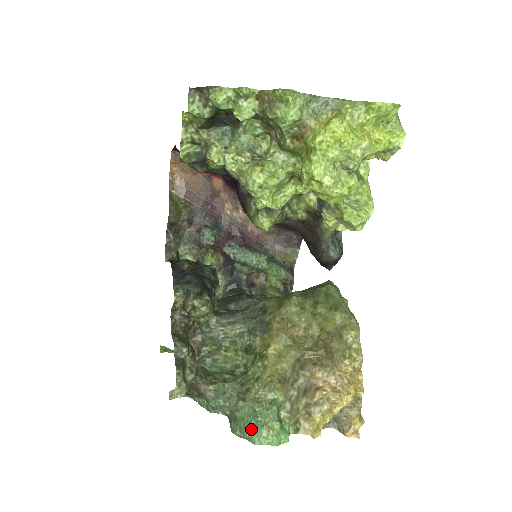
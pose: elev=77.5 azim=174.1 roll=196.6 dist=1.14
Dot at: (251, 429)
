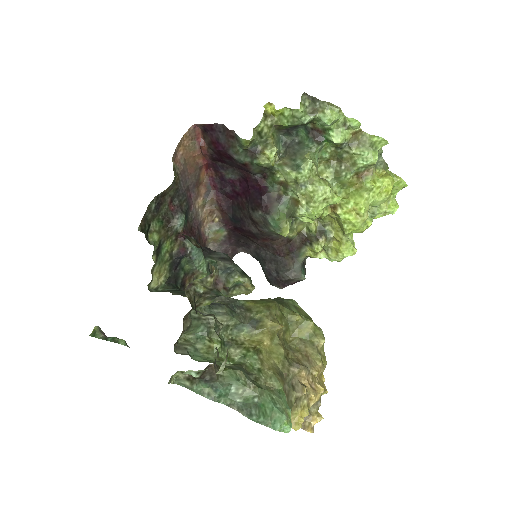
Dot at: (274, 415)
